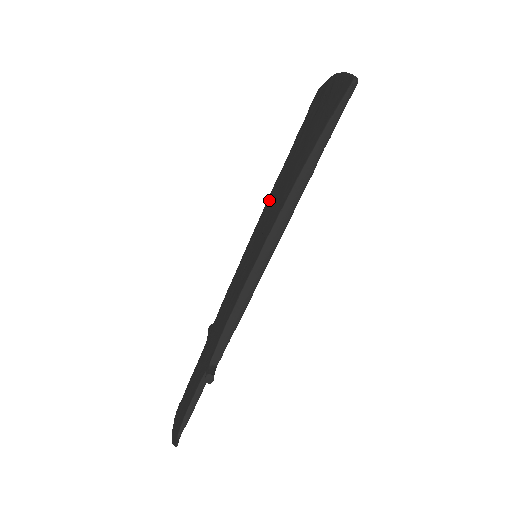
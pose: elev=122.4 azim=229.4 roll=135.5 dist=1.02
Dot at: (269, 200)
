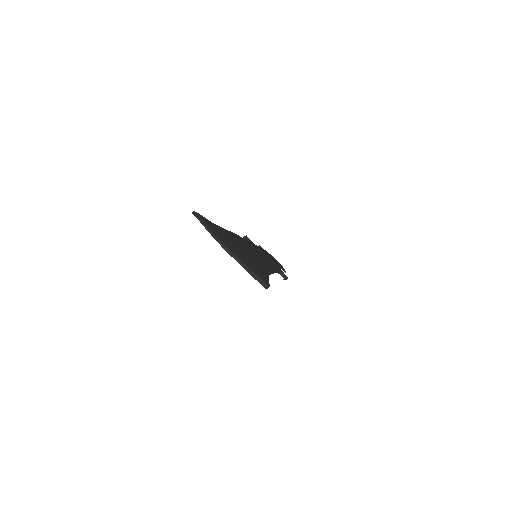
Dot at: occluded
